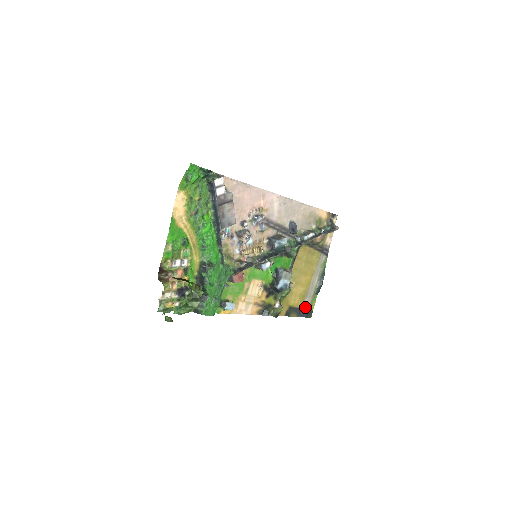
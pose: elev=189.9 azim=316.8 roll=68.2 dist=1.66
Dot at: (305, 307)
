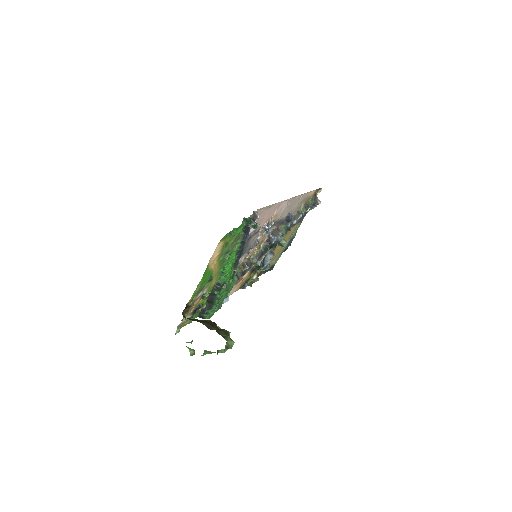
Dot at: (271, 265)
